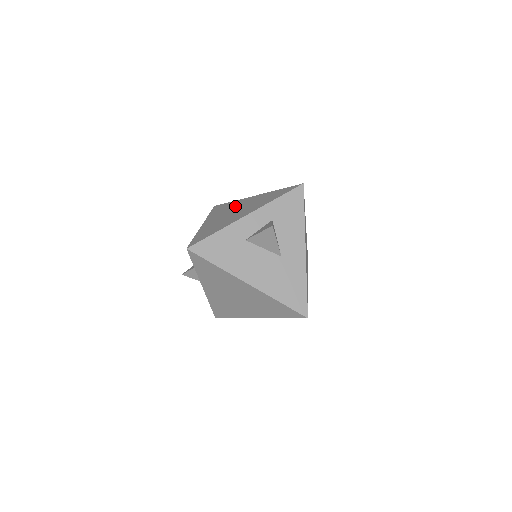
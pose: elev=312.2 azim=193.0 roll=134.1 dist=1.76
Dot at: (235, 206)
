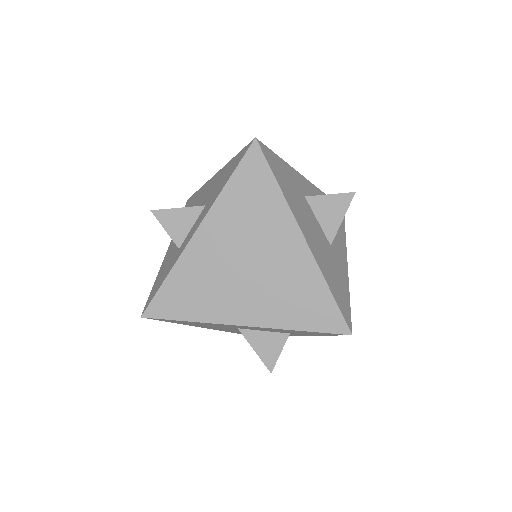
Dot at: occluded
